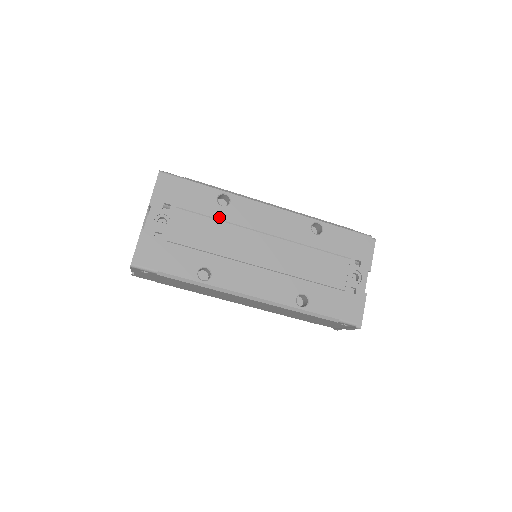
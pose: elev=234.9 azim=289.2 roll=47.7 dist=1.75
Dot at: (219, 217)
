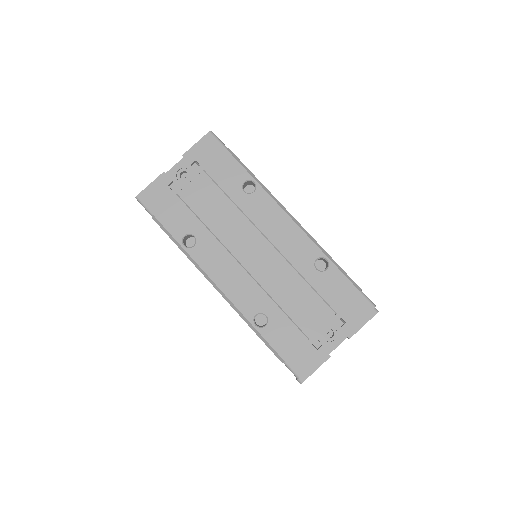
Dot at: (235, 200)
